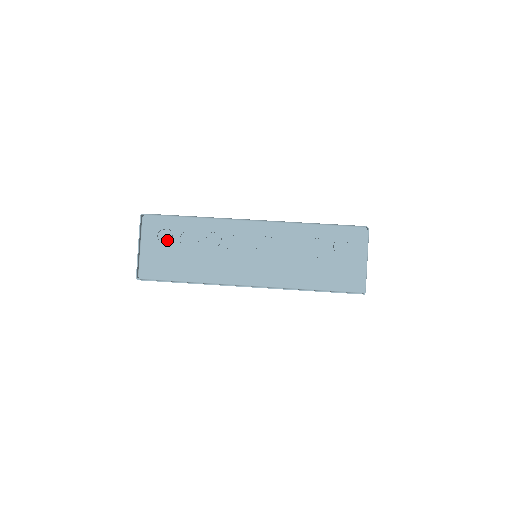
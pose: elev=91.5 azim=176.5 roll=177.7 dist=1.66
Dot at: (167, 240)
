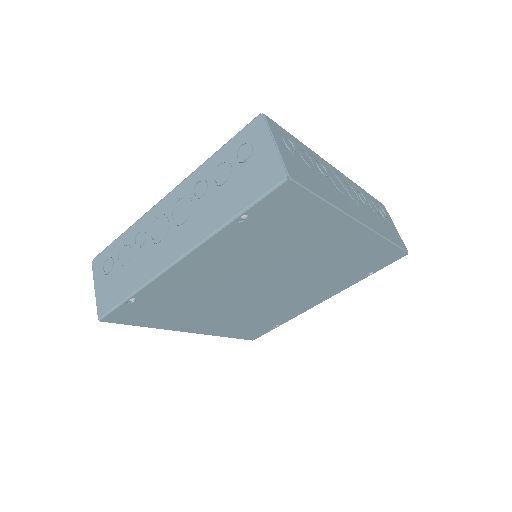
Dot at: (293, 150)
